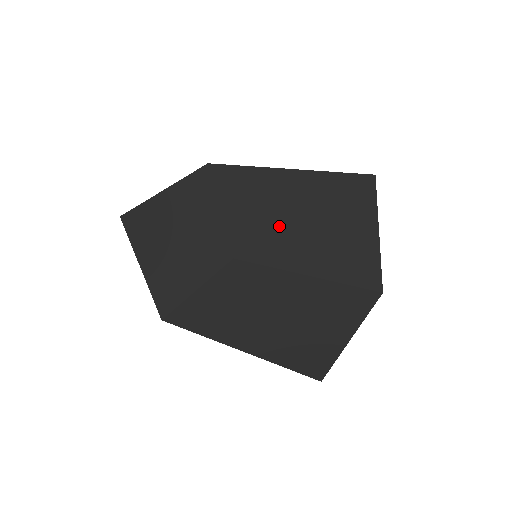
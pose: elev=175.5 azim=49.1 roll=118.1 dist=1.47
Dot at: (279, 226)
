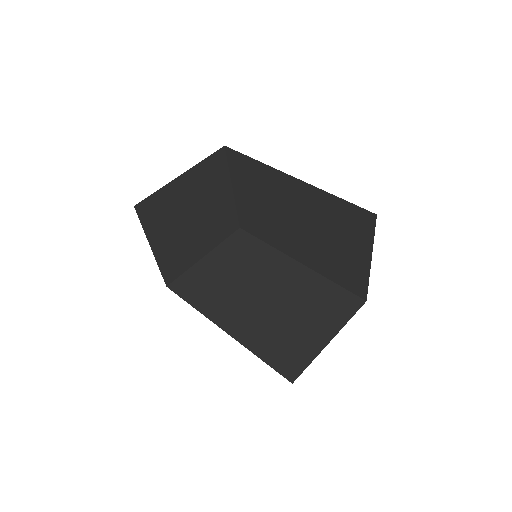
Dot at: (284, 220)
